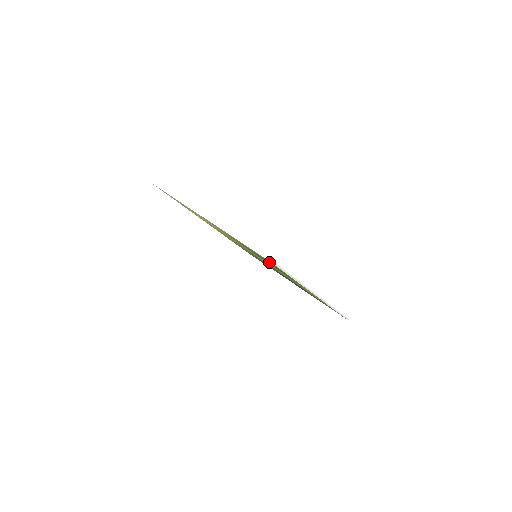
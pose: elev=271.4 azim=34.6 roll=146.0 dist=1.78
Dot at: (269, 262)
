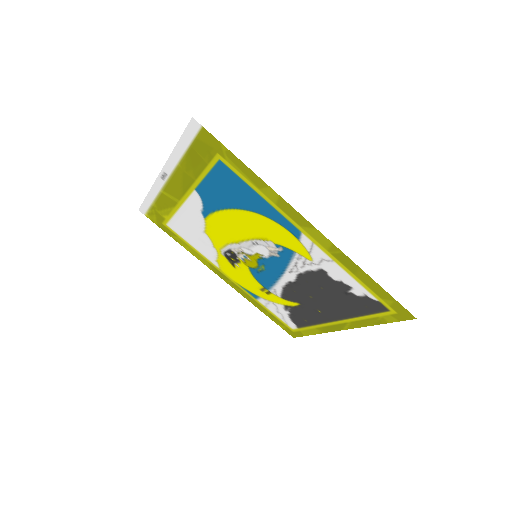
Dot at: (215, 161)
